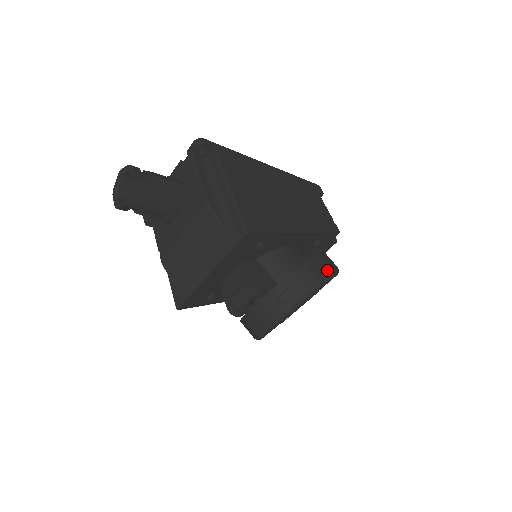
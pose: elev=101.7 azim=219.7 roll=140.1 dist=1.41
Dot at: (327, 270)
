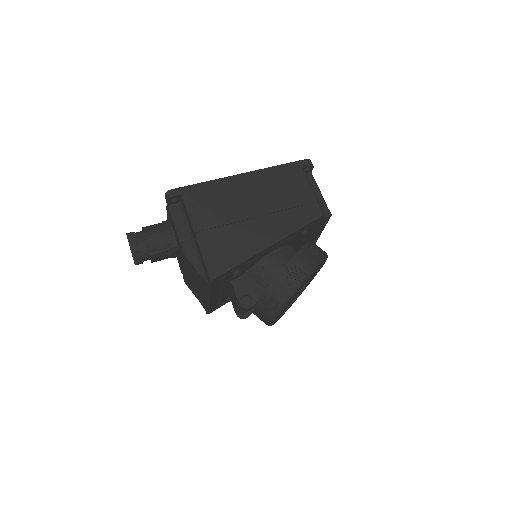
Dot at: (300, 274)
